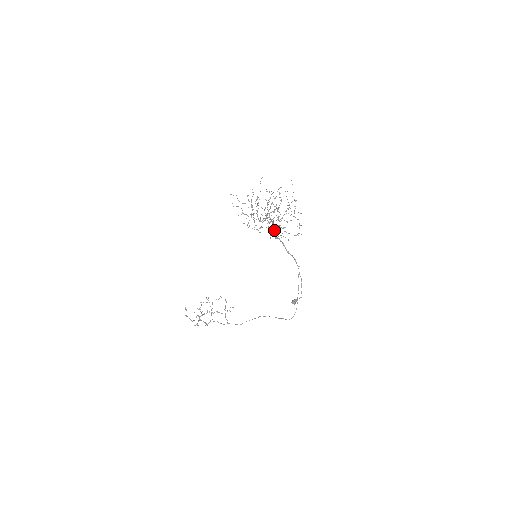
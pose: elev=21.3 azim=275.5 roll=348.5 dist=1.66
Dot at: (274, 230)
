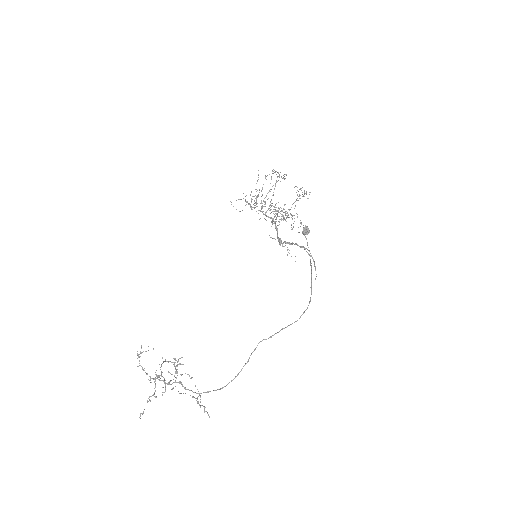
Dot at: occluded
